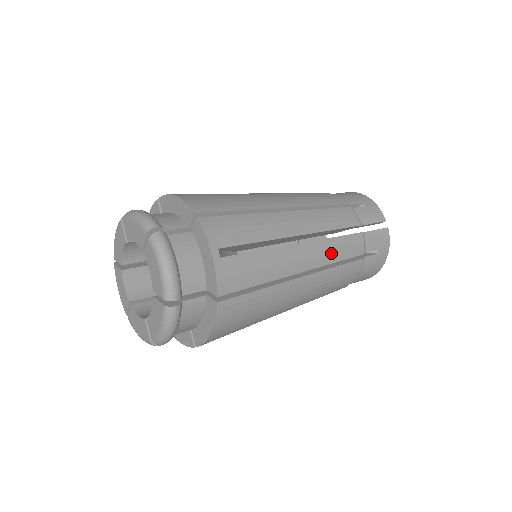
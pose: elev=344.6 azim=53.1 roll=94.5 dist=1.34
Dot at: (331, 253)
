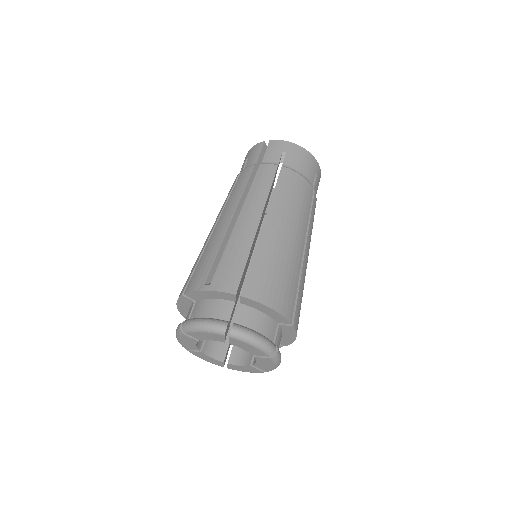
Dot at: occluded
